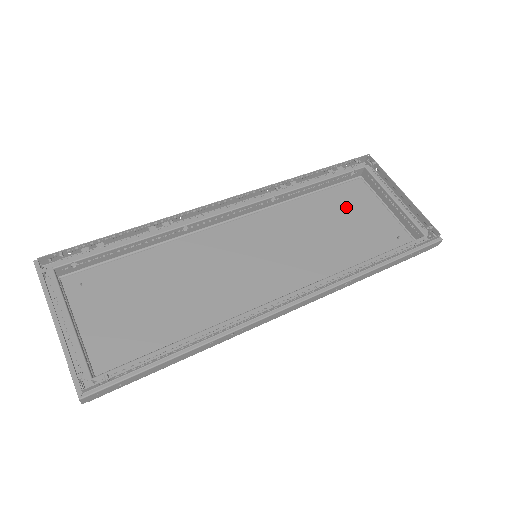
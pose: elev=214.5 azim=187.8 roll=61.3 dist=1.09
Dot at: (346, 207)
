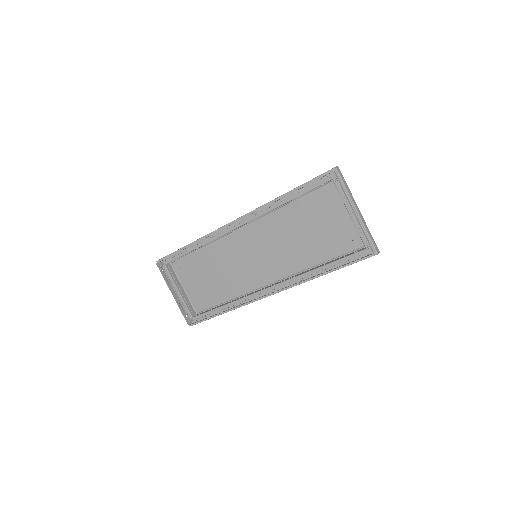
Dot at: (318, 212)
